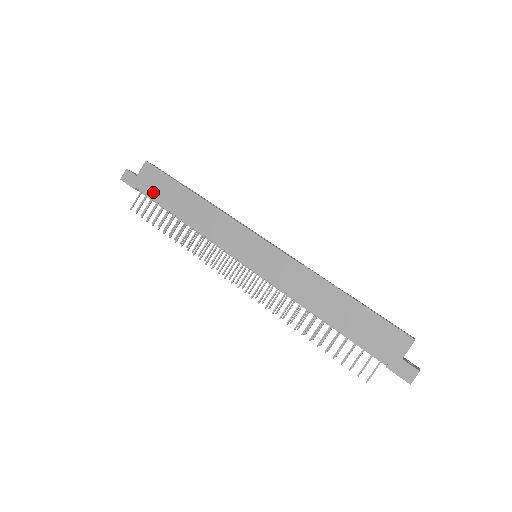
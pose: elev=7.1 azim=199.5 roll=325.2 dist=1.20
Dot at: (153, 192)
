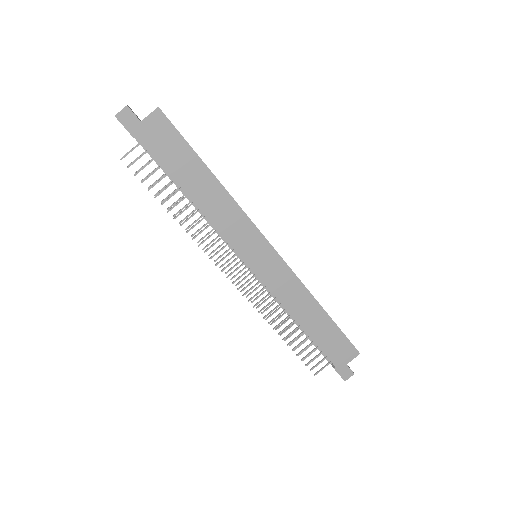
Dot at: (160, 153)
